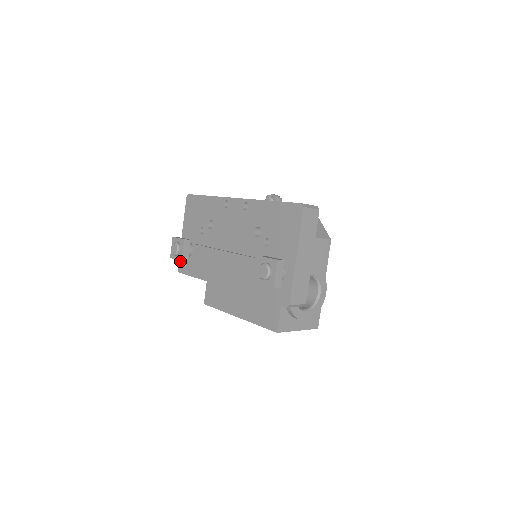
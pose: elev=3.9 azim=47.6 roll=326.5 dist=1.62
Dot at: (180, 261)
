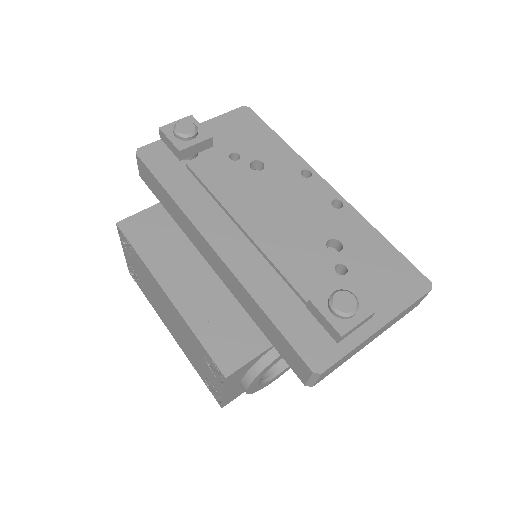
Dot at: (154, 145)
